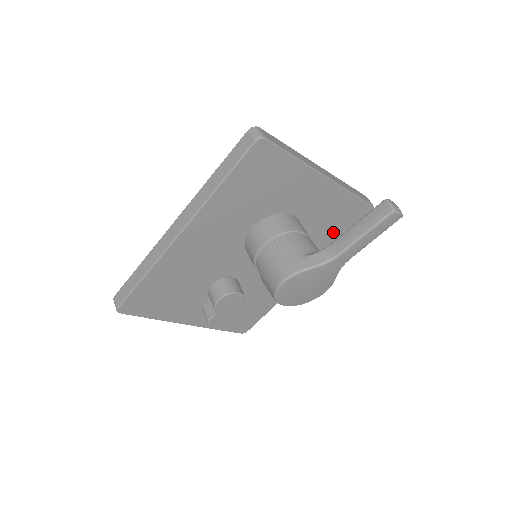
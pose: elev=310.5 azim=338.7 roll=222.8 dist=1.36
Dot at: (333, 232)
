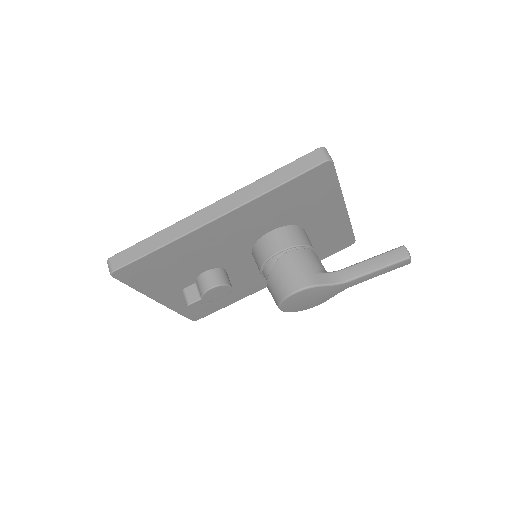
Dot at: (318, 252)
